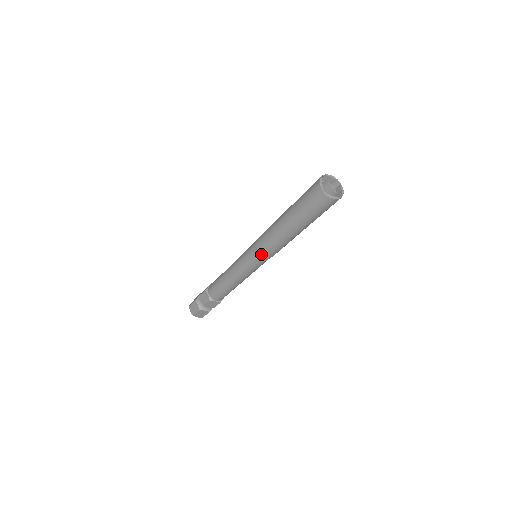
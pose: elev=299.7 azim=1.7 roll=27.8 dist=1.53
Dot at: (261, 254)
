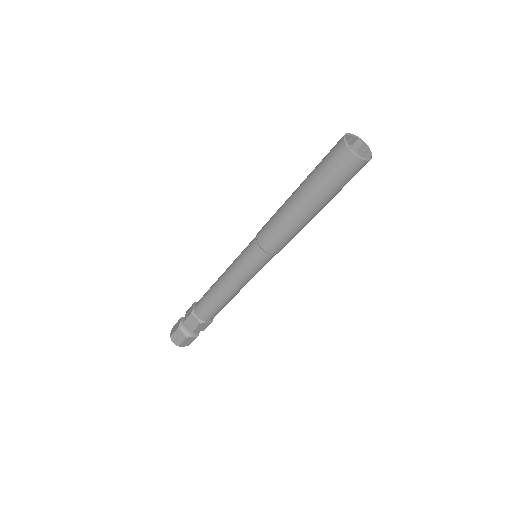
Dot at: (268, 252)
